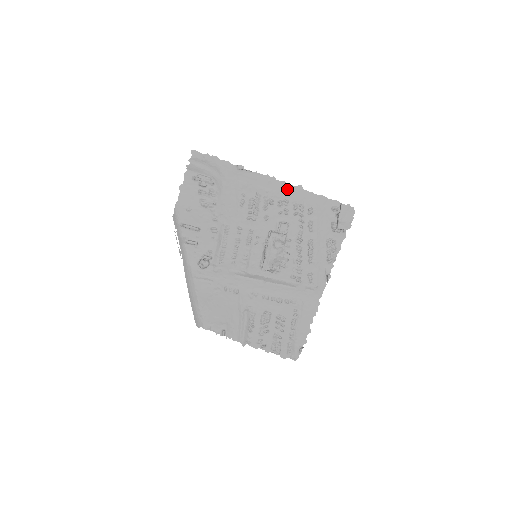
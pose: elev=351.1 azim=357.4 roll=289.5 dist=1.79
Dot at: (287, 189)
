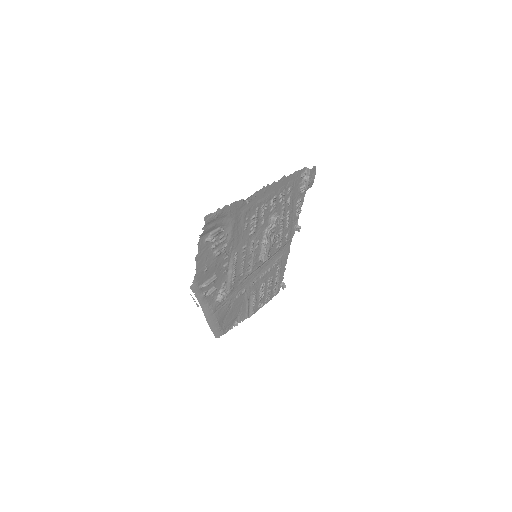
Dot at: (276, 186)
